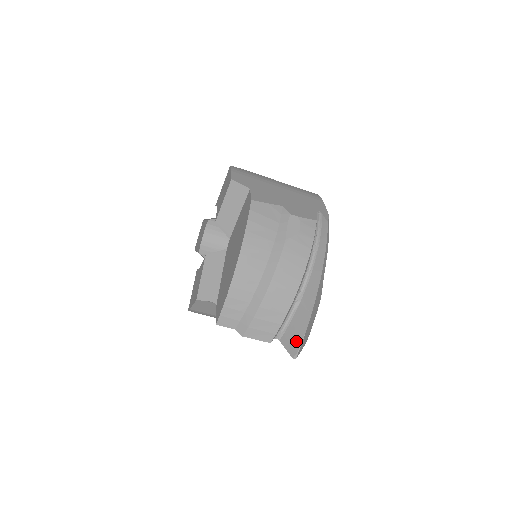
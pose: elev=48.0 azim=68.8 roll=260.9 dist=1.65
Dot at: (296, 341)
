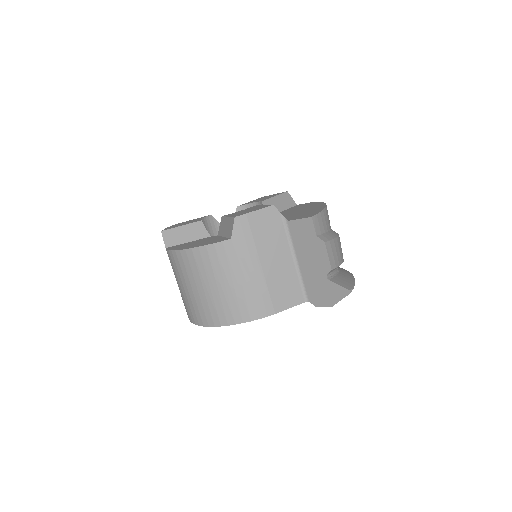
Dot at: (348, 283)
